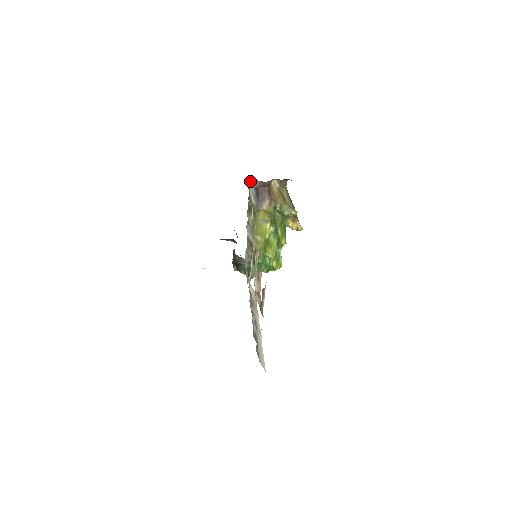
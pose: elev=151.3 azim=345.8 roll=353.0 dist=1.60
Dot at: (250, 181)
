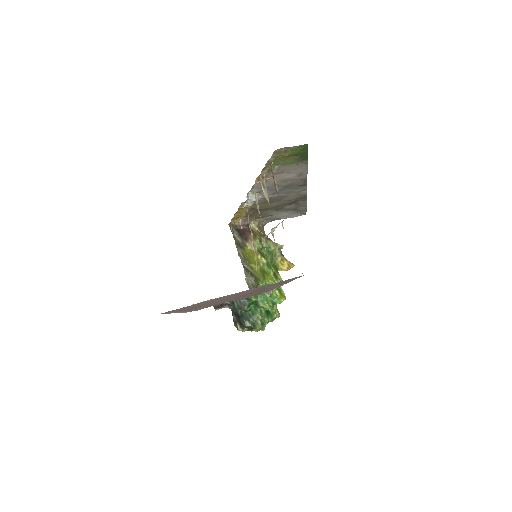
Dot at: occluded
